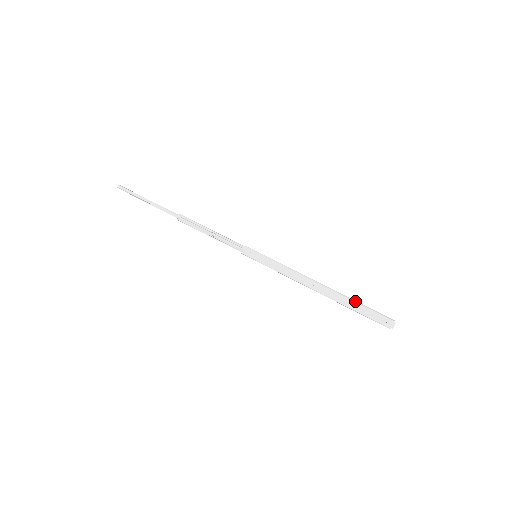
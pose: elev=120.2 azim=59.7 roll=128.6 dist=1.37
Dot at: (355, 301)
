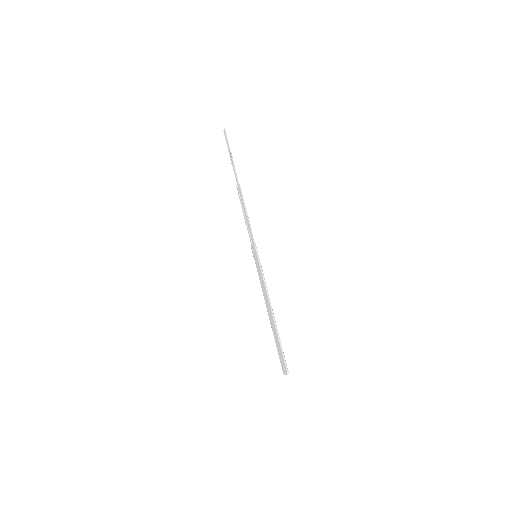
Dot at: (279, 340)
